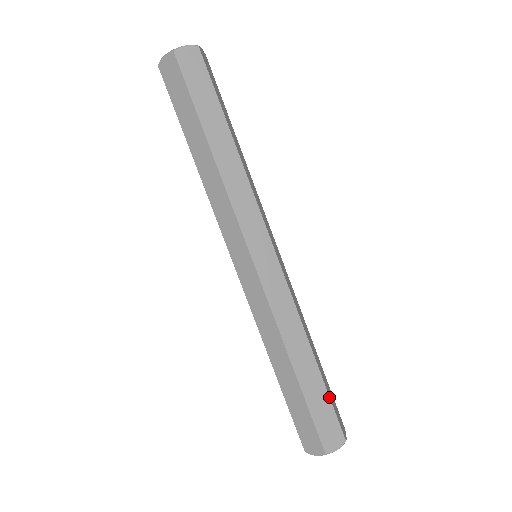
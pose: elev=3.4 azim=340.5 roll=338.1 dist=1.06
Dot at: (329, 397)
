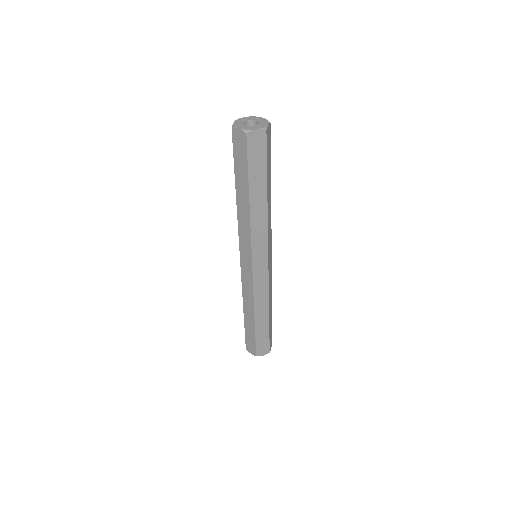
Dot at: occluded
